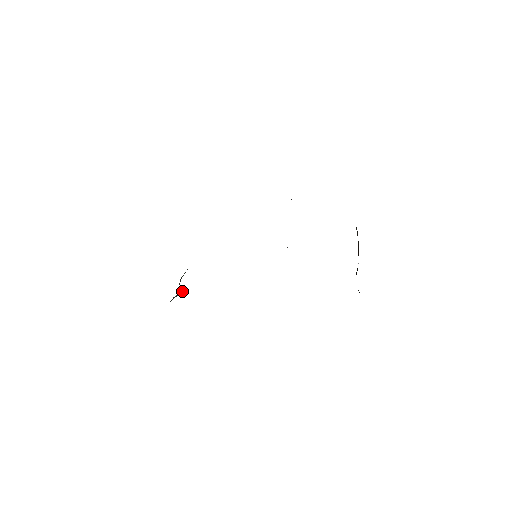
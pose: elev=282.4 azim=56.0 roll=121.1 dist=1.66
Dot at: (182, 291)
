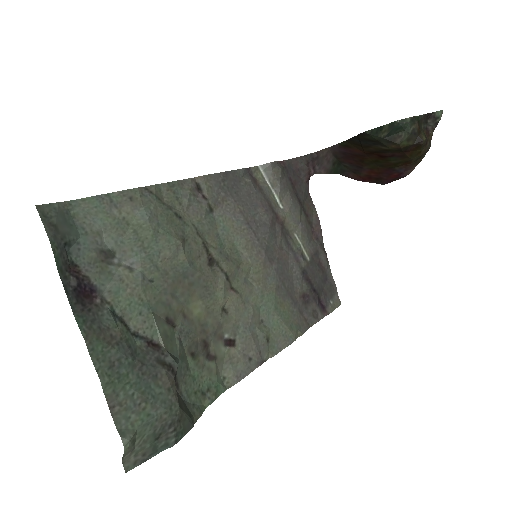
Dot at: (168, 363)
